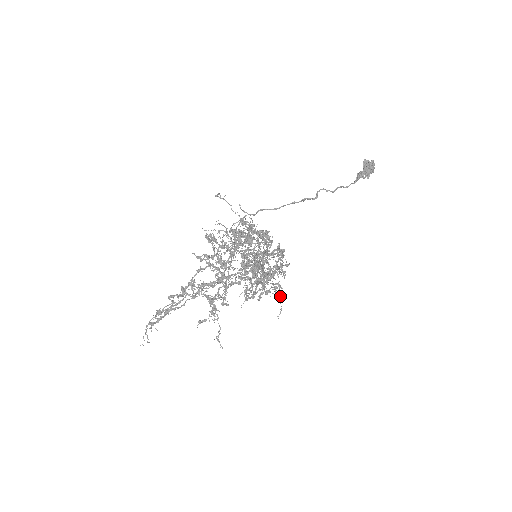
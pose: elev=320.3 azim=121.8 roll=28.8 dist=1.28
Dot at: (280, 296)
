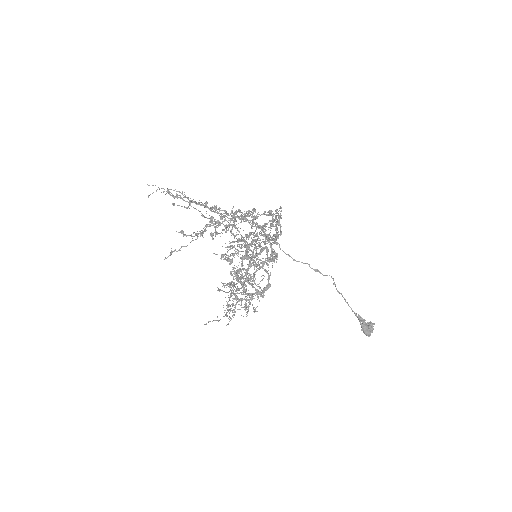
Dot at: occluded
